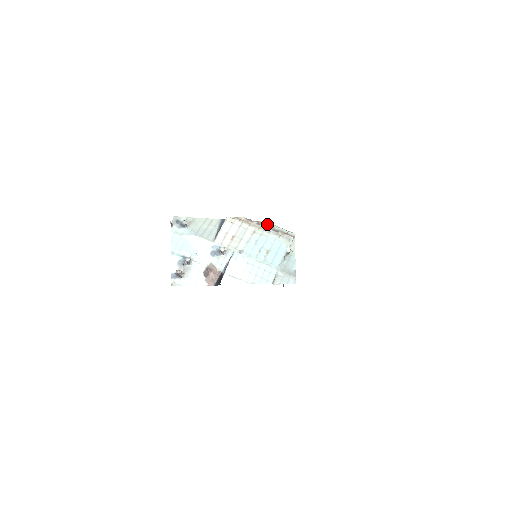
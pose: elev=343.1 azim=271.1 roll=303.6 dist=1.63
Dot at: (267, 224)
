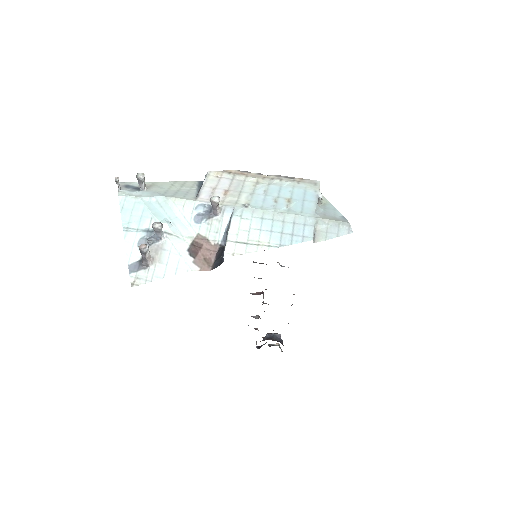
Dot at: occluded
